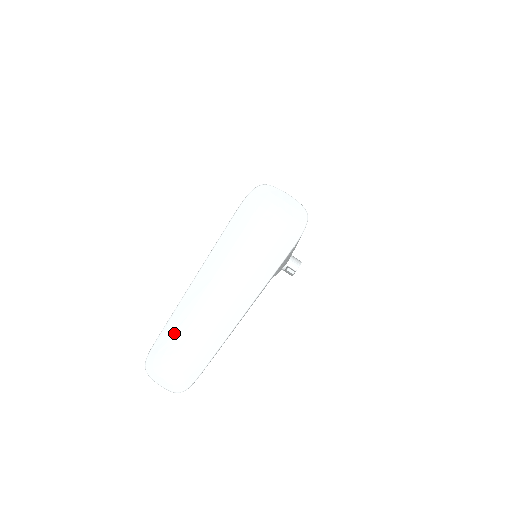
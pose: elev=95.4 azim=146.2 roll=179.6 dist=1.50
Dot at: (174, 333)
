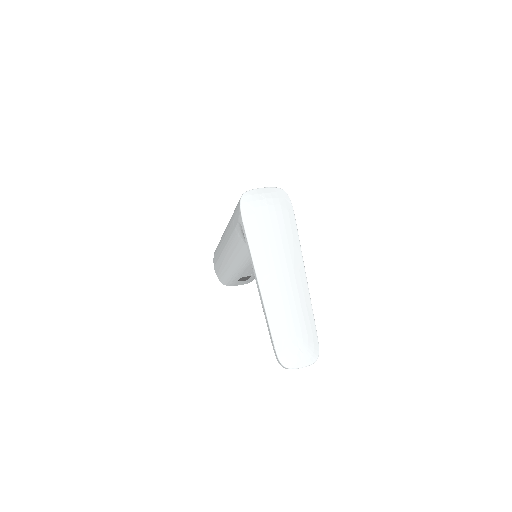
Dot at: (280, 328)
